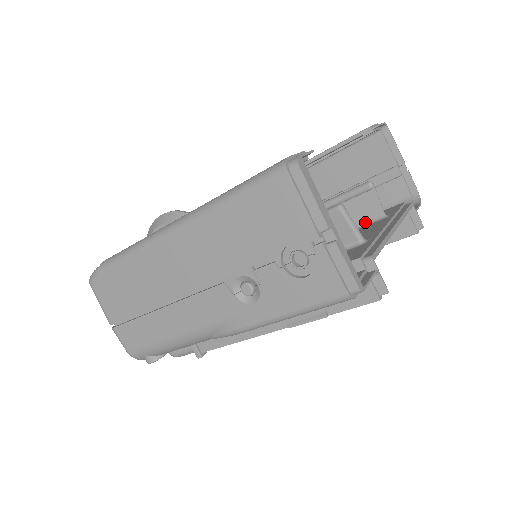
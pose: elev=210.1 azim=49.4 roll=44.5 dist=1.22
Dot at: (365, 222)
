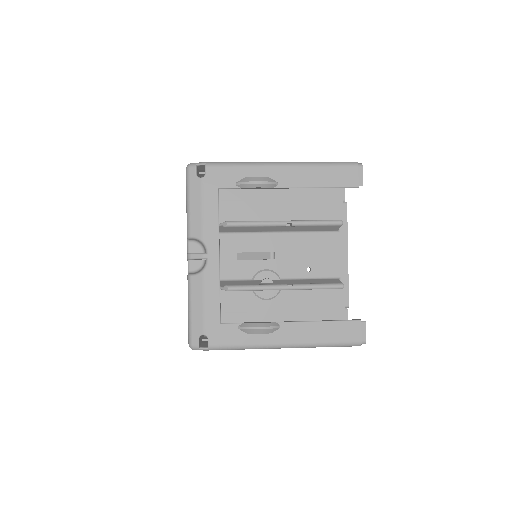
Dot at: (325, 231)
